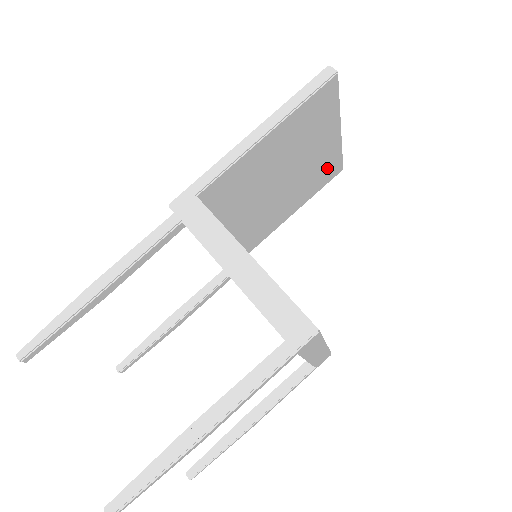
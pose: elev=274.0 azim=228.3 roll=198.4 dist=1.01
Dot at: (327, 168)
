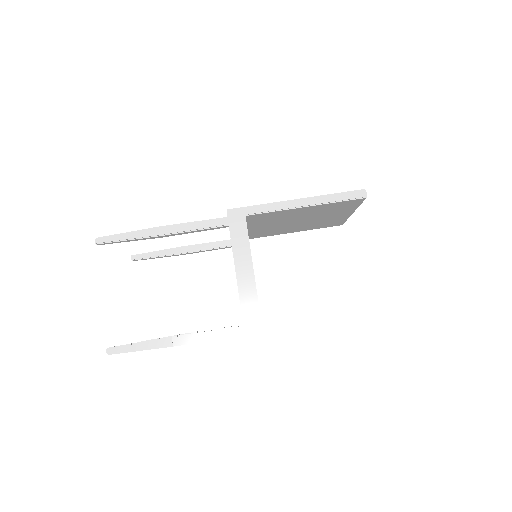
Dot at: (332, 222)
